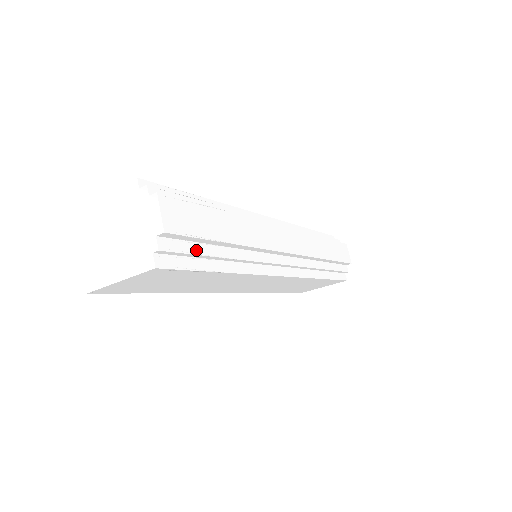
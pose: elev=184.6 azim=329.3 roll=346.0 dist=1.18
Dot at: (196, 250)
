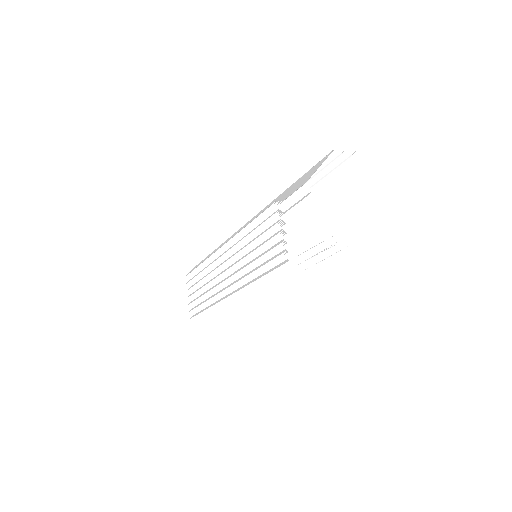
Dot at: occluded
